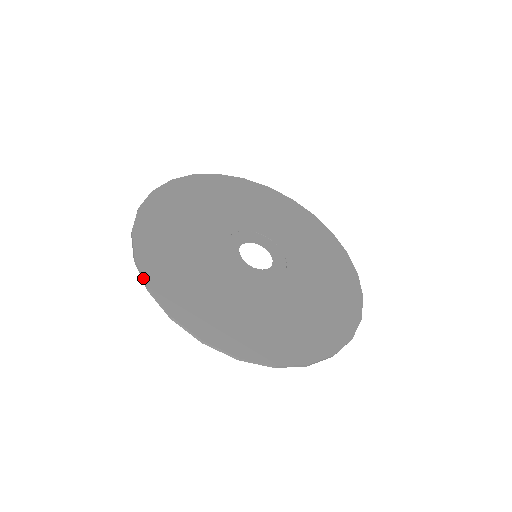
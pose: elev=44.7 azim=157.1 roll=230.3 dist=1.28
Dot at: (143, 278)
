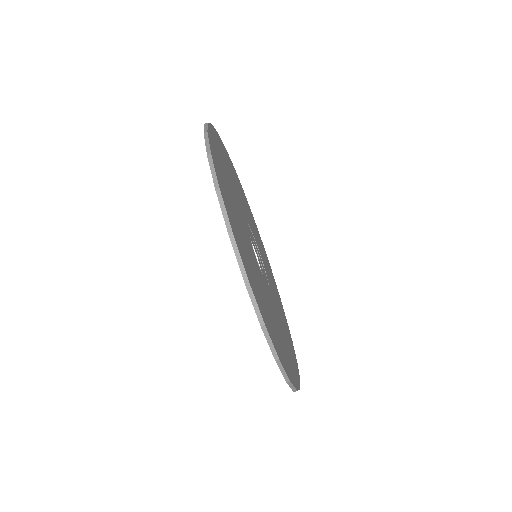
Dot at: (243, 264)
